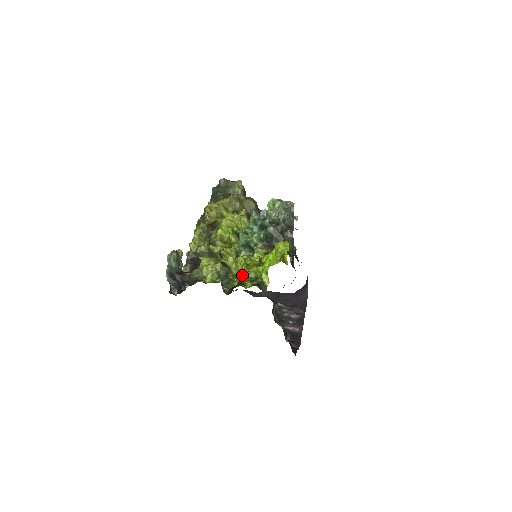
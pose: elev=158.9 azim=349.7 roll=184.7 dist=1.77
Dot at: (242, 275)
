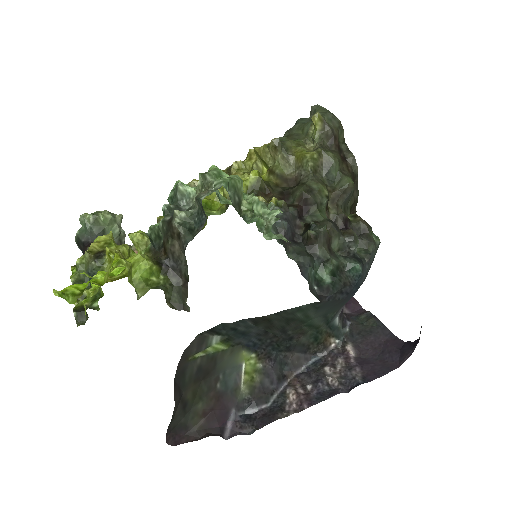
Dot at: occluded
